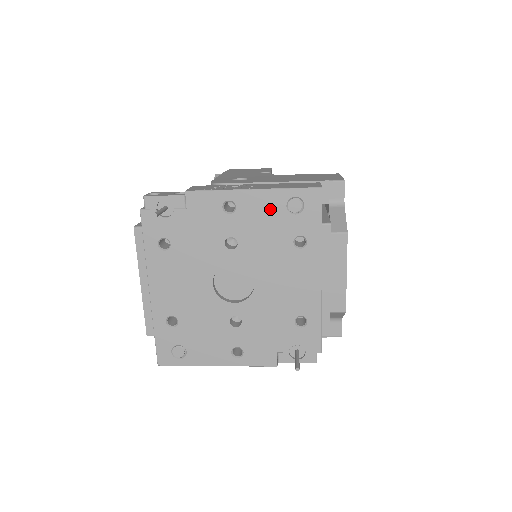
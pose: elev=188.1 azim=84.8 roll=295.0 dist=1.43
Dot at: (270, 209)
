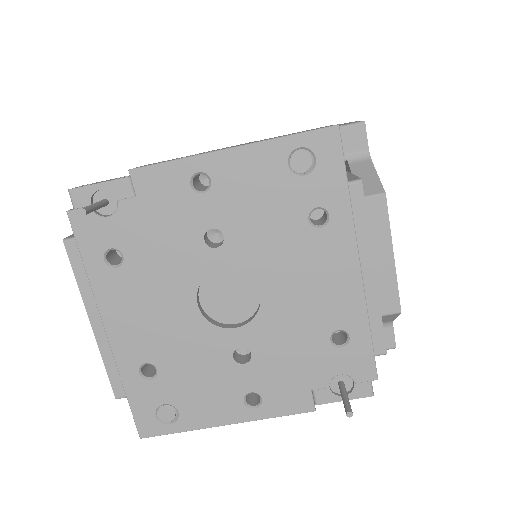
Dot at: (264, 174)
